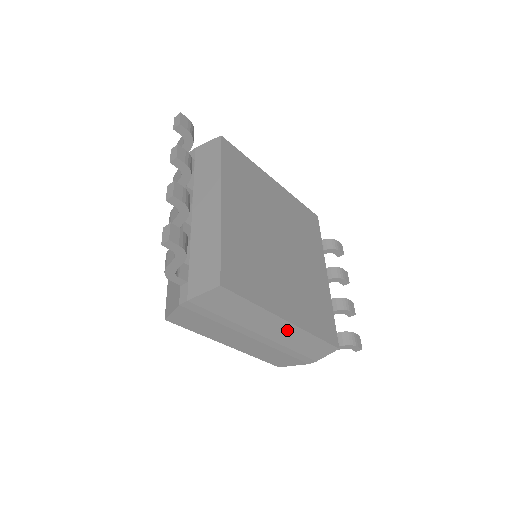
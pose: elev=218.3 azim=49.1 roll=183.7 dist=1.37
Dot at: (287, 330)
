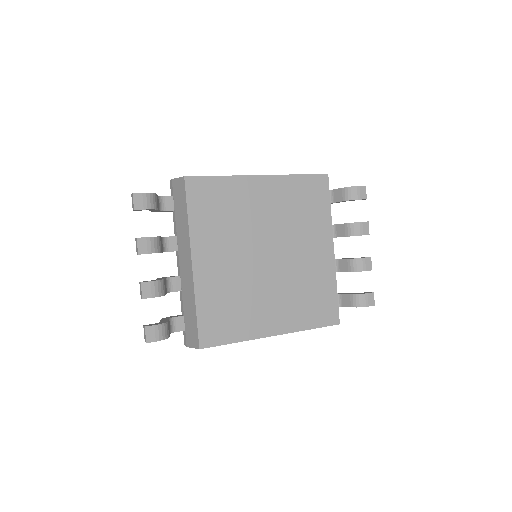
Dot at: occluded
